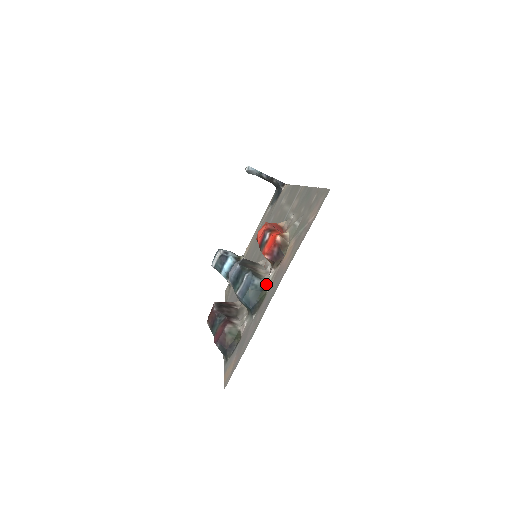
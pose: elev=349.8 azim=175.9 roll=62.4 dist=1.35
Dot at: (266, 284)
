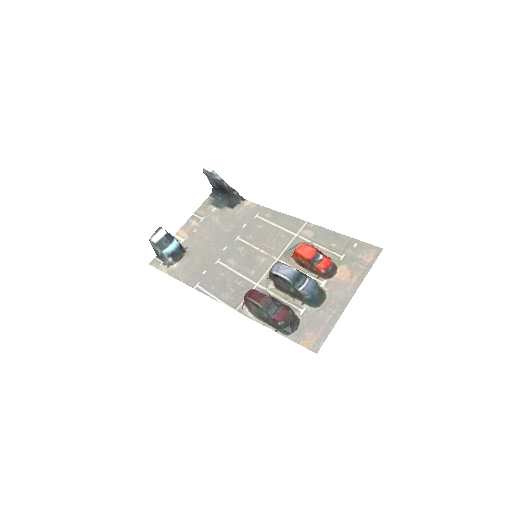
Dot at: (321, 288)
